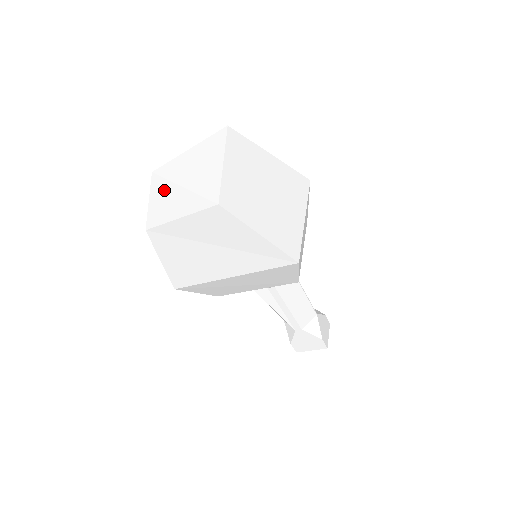
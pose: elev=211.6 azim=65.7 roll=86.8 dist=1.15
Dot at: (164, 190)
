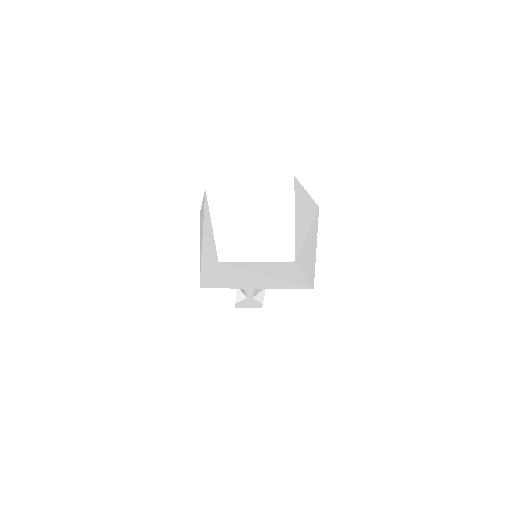
Dot at: (228, 220)
